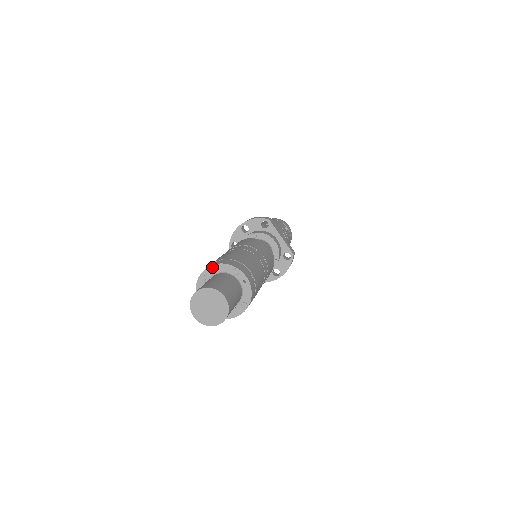
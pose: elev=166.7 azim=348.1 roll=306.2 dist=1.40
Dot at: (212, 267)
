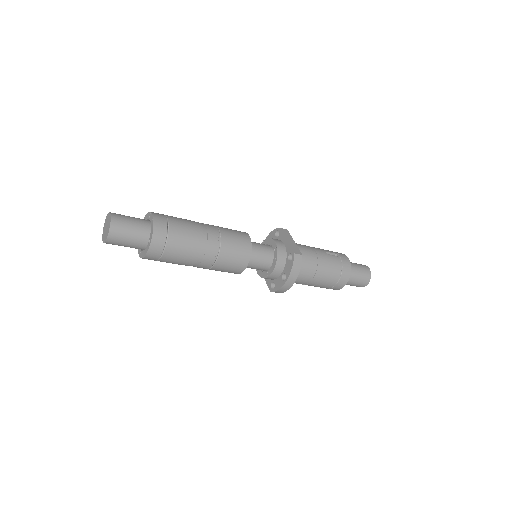
Dot at: occluded
